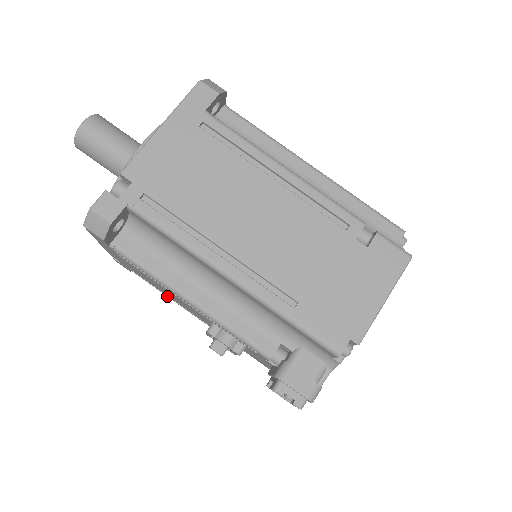
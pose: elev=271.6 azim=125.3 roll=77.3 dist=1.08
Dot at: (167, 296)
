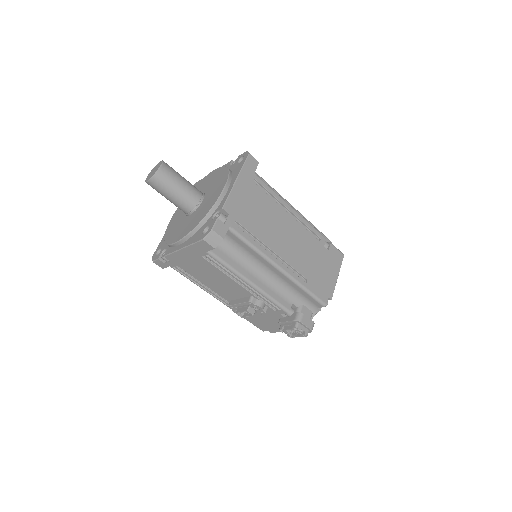
Dot at: (197, 284)
